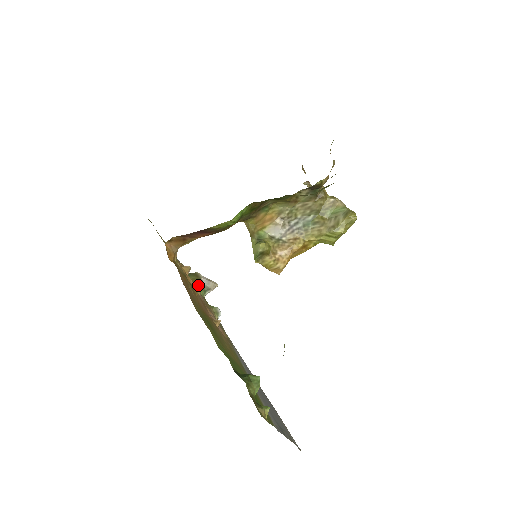
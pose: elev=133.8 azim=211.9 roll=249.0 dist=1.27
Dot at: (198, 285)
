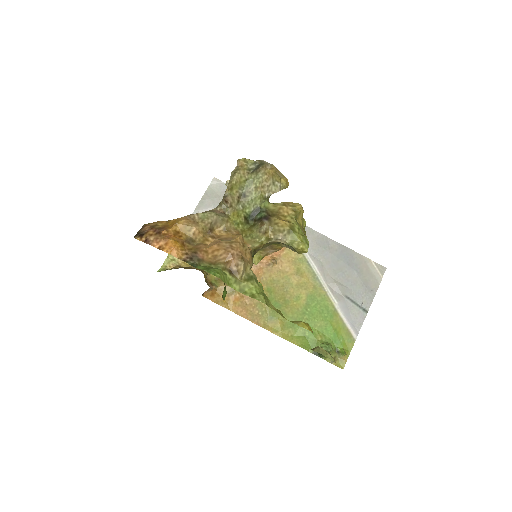
Dot at: occluded
